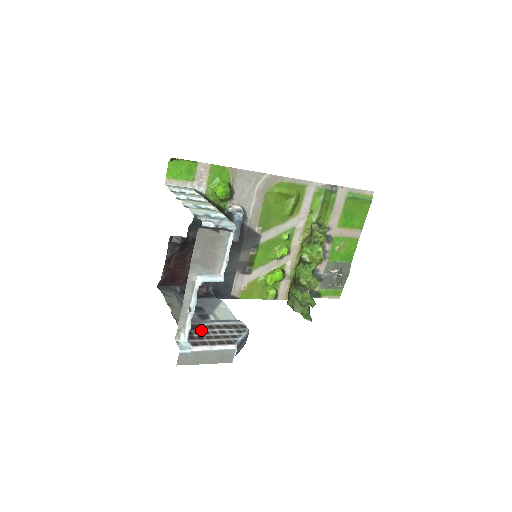
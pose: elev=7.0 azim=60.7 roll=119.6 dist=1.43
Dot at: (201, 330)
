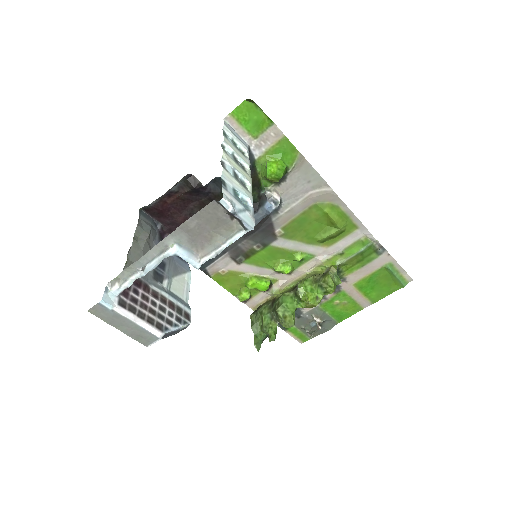
Dot at: (143, 291)
